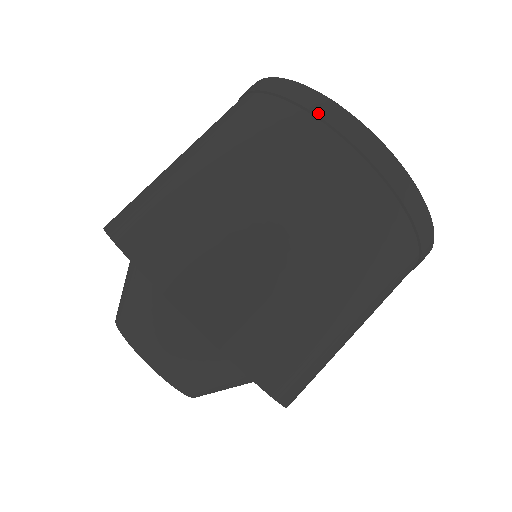
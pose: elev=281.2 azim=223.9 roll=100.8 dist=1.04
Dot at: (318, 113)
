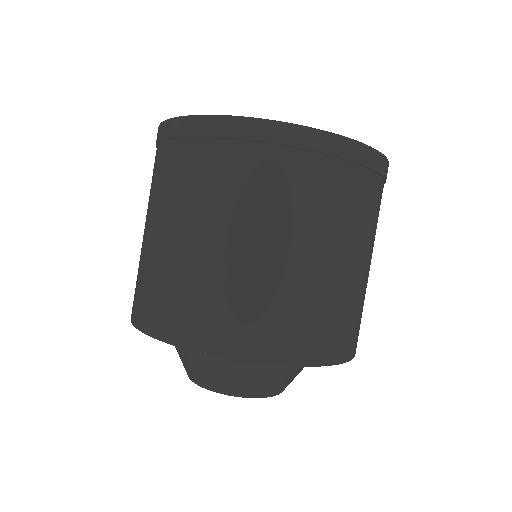
Dot at: (157, 141)
